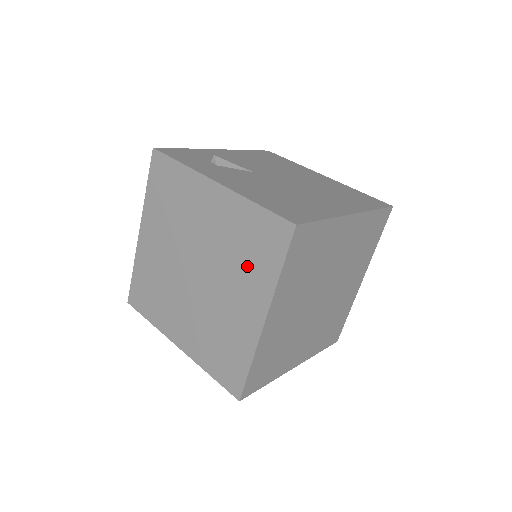
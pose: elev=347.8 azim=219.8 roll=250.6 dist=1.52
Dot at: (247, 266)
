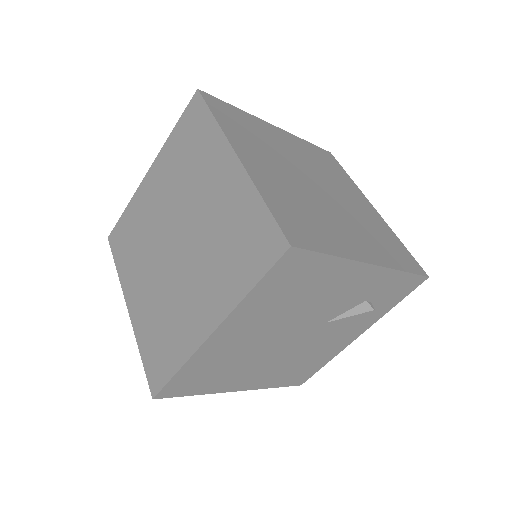
Dot at: (197, 160)
